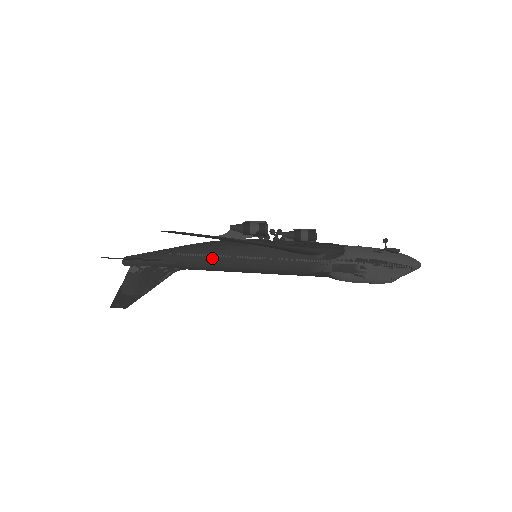
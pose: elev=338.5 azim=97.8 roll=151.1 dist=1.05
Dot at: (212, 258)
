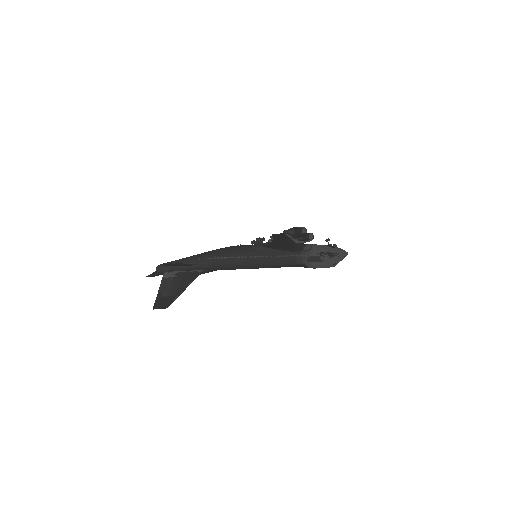
Dot at: (233, 259)
